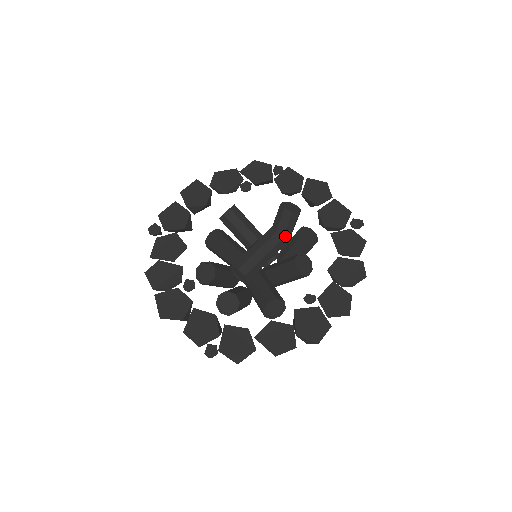
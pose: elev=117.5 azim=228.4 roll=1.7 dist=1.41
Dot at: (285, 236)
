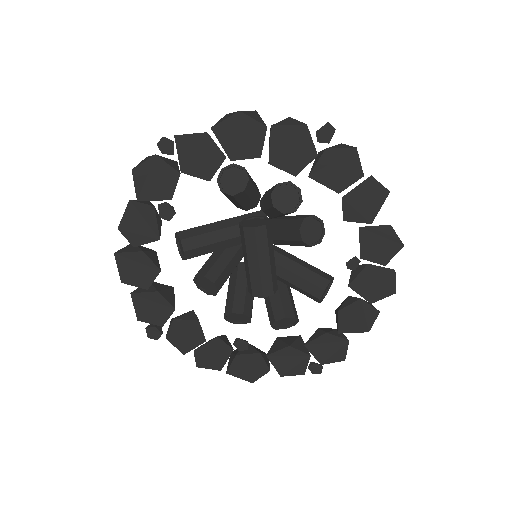
Dot at: (253, 198)
